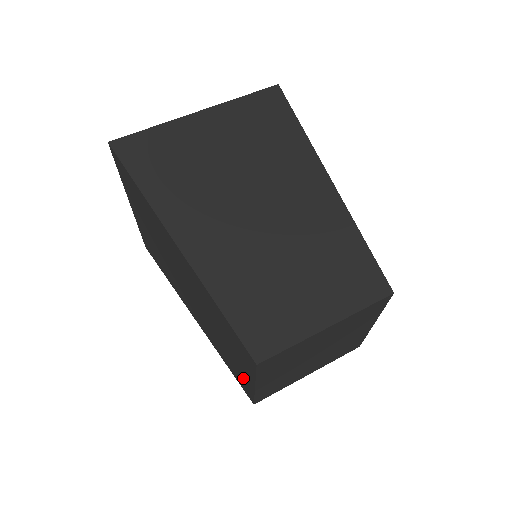
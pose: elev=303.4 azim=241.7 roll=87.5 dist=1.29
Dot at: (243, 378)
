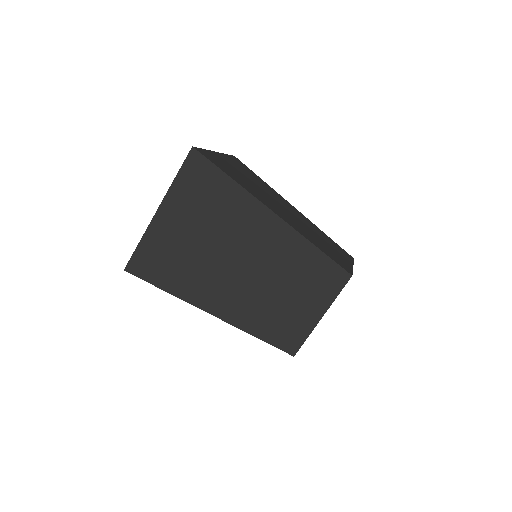
Dot at: occluded
